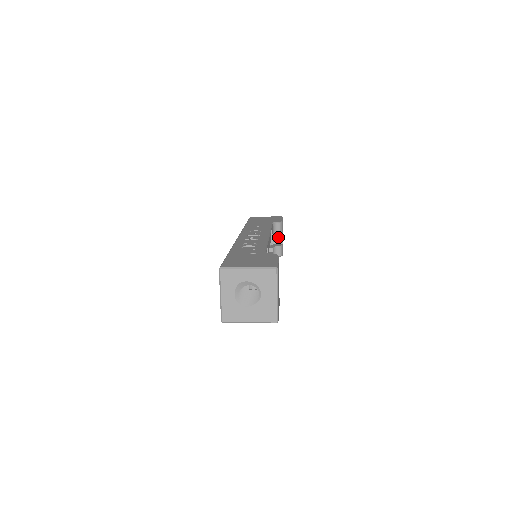
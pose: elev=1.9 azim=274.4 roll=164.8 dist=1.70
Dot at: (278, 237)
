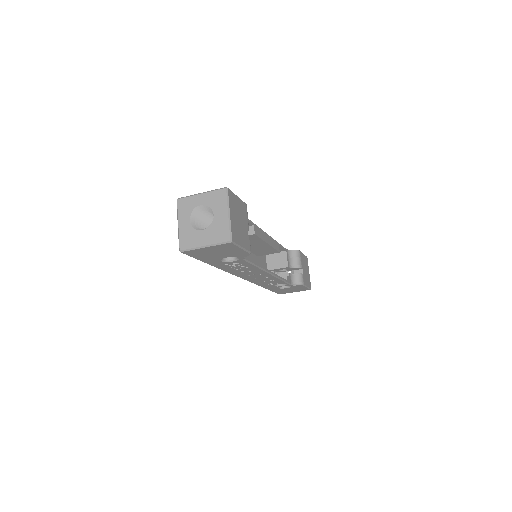
Dot at: (296, 264)
